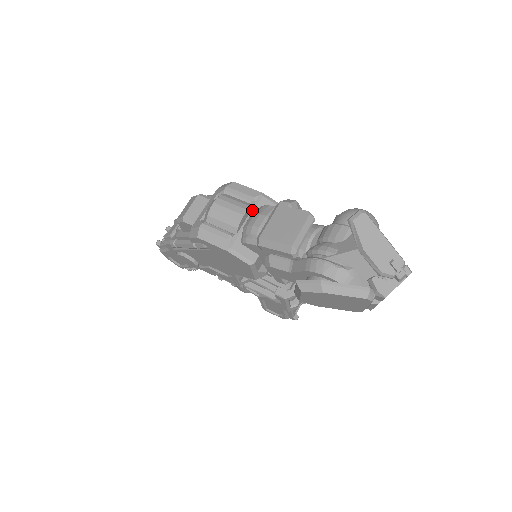
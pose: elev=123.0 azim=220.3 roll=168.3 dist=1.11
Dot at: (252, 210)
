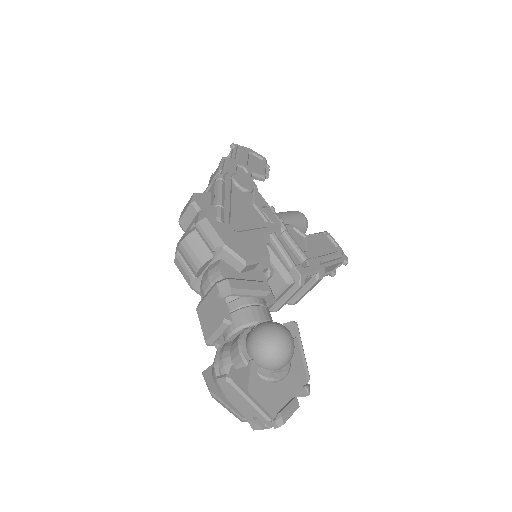
Dot at: (212, 260)
